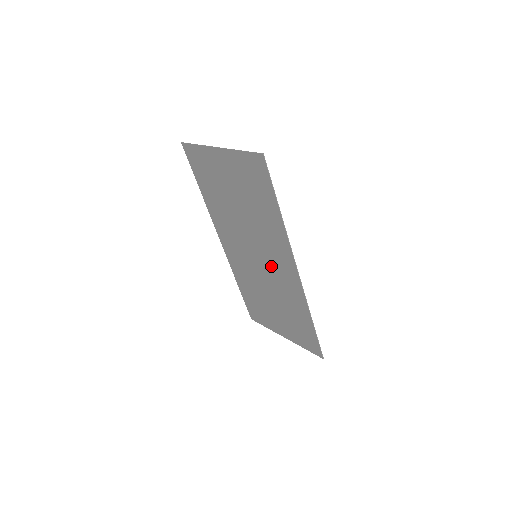
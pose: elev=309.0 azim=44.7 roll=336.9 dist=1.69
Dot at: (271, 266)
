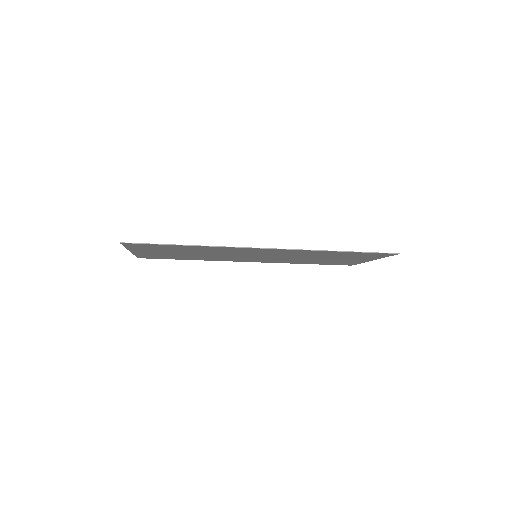
Dot at: (265, 254)
